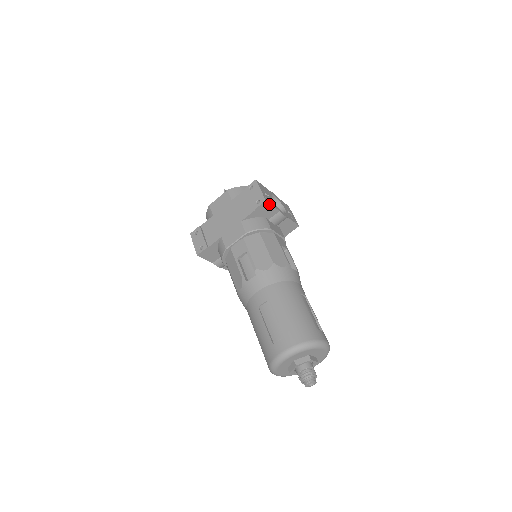
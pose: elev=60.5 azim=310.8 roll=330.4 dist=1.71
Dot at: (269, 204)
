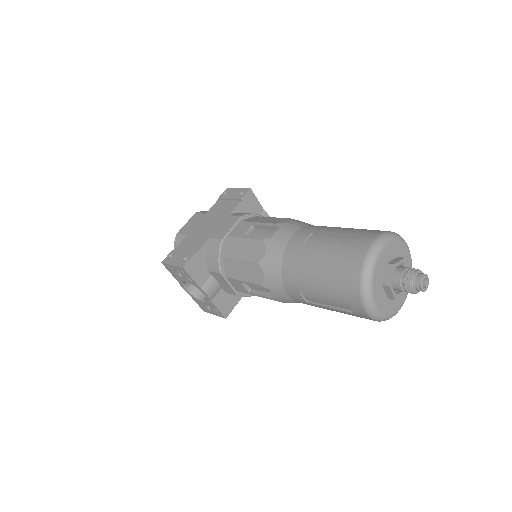
Dot at: (253, 195)
